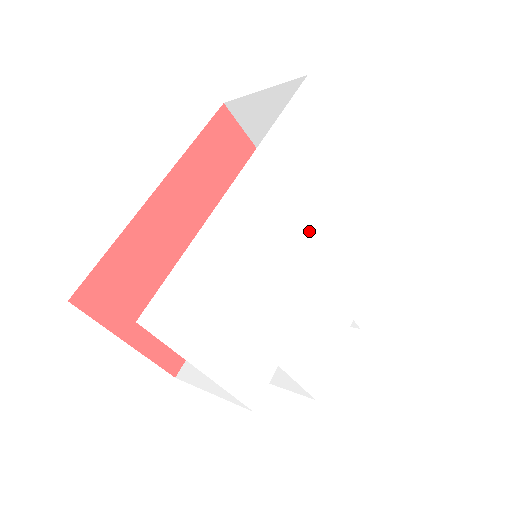
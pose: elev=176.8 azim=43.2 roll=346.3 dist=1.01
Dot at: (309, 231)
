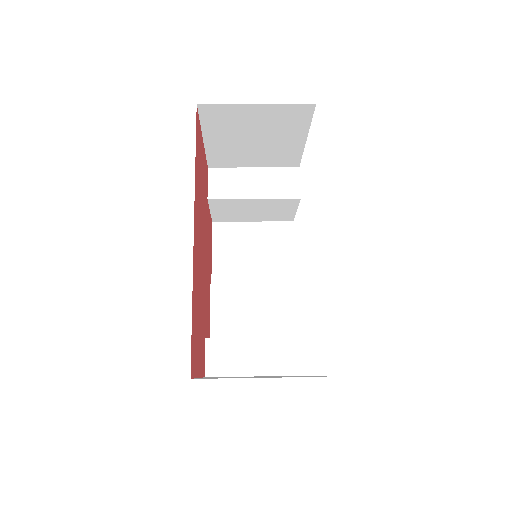
Dot at: occluded
